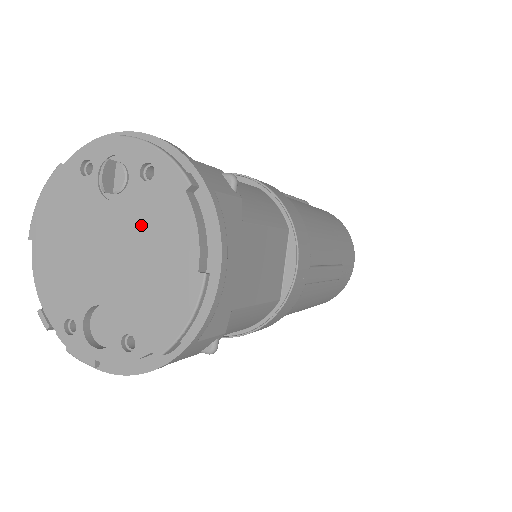
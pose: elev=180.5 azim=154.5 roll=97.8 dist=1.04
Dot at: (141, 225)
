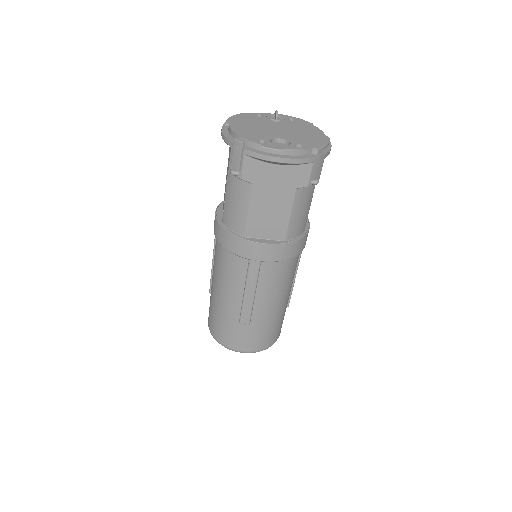
Dot at: (294, 127)
